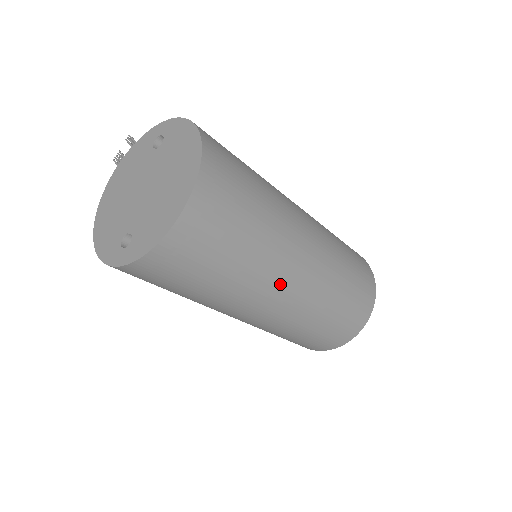
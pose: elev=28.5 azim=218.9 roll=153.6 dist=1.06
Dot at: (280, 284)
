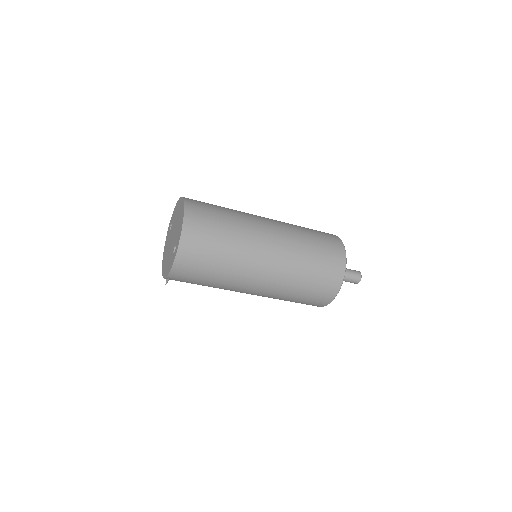
Dot at: (261, 233)
